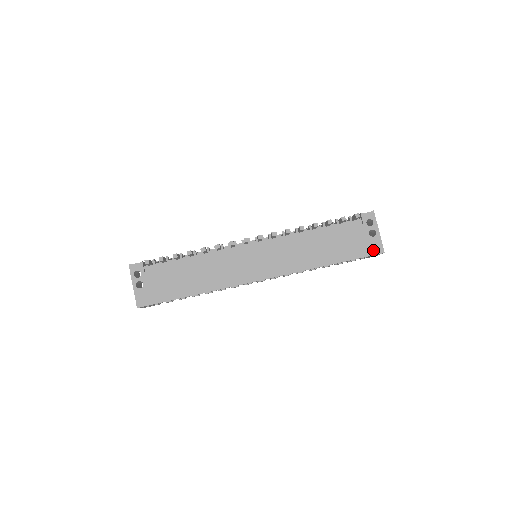
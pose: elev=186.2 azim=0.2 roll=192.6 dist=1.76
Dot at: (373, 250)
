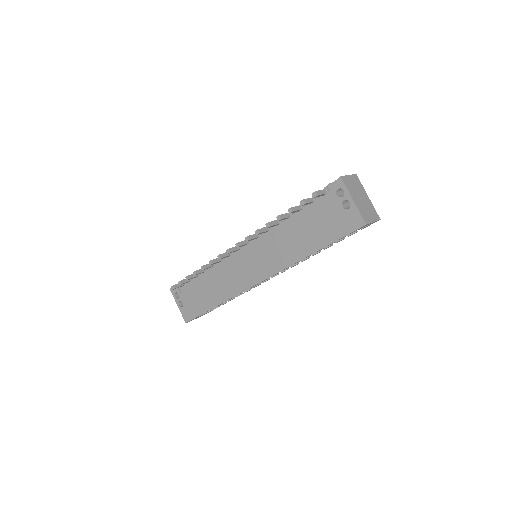
Dot at: (352, 225)
